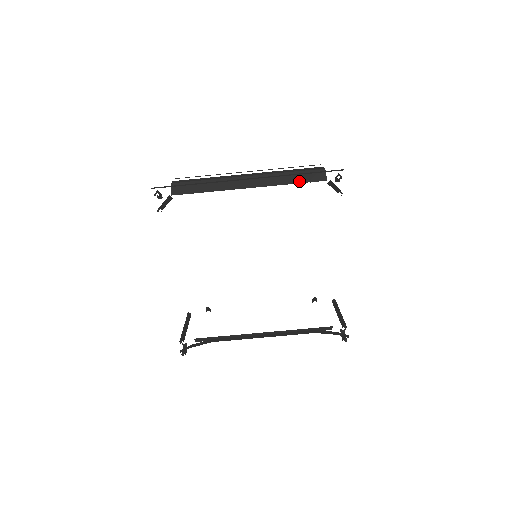
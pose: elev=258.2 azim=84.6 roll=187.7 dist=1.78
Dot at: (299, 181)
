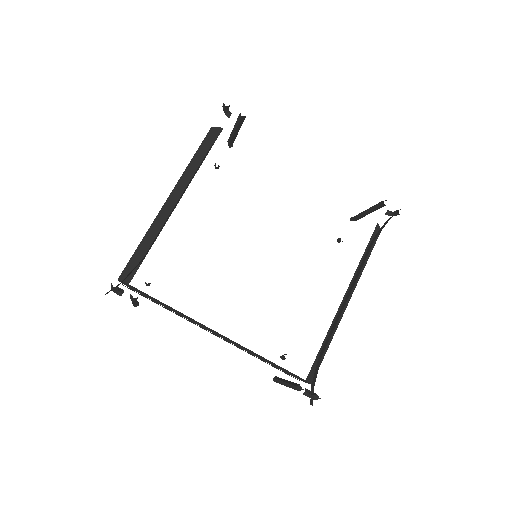
Dot at: (206, 153)
